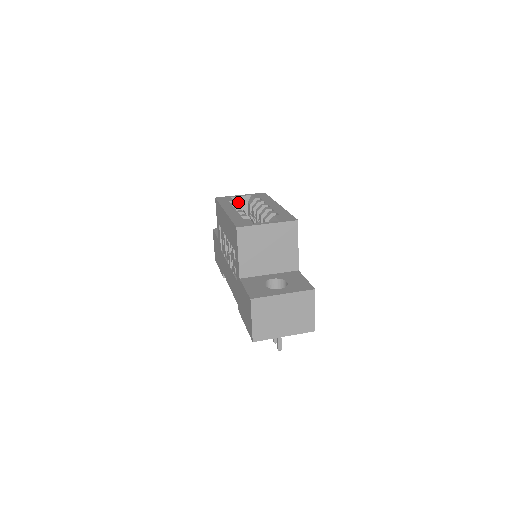
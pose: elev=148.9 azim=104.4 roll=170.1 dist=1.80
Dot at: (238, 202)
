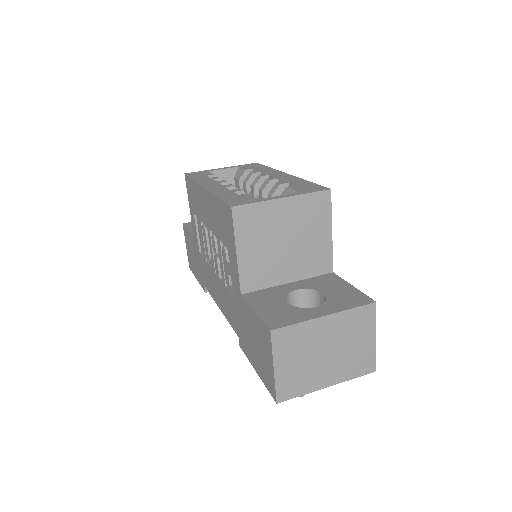
Dot at: occluded
